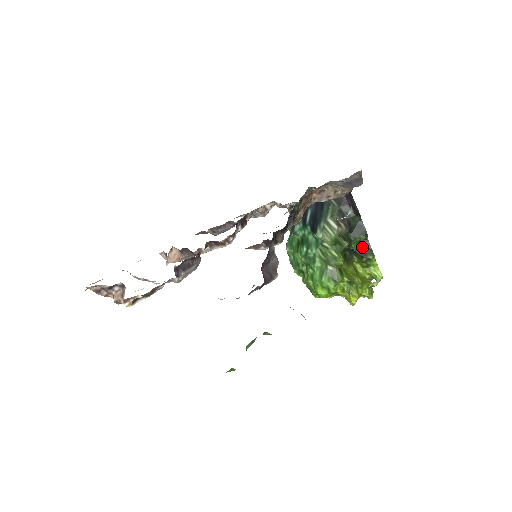
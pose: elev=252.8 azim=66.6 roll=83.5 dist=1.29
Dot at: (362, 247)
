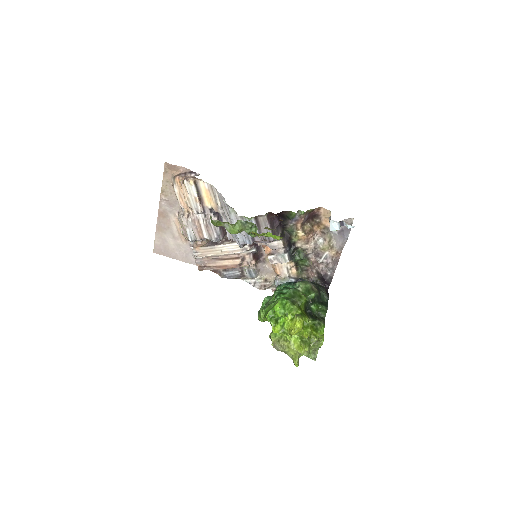
Dot at: (319, 318)
